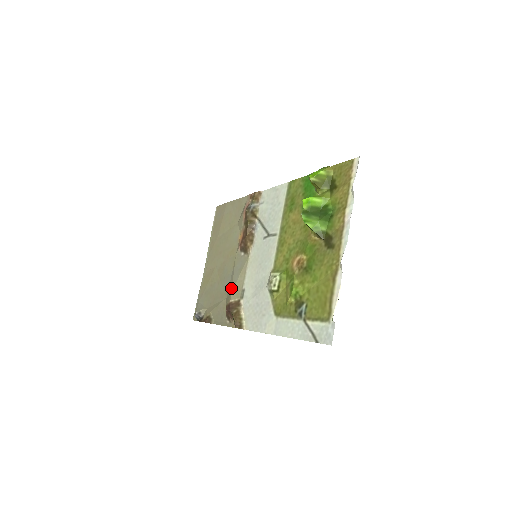
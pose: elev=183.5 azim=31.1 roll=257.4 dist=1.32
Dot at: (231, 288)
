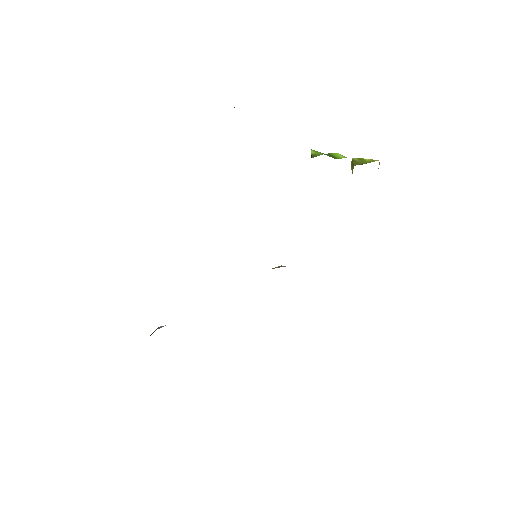
Dot at: occluded
